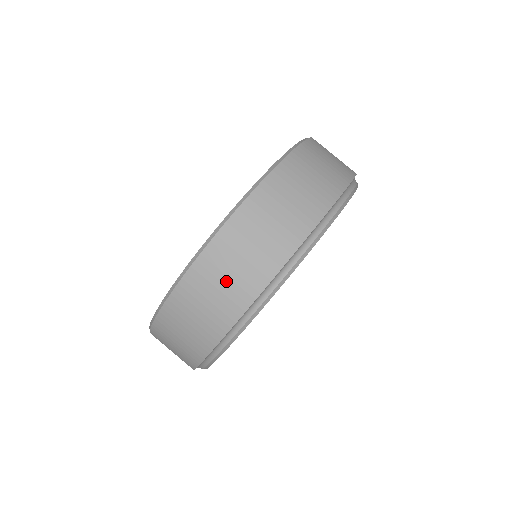
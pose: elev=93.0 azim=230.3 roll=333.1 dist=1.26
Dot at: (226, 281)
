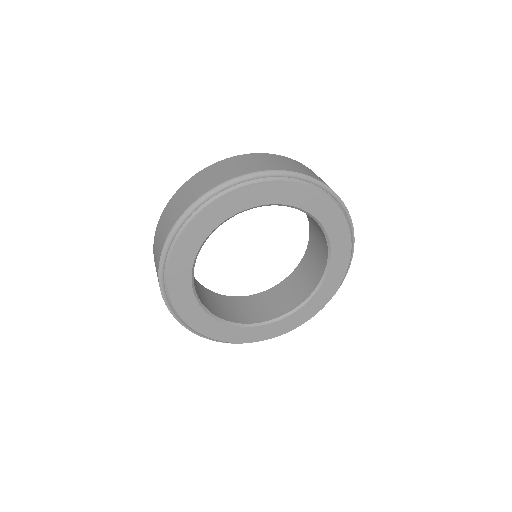
Dot at: (190, 191)
